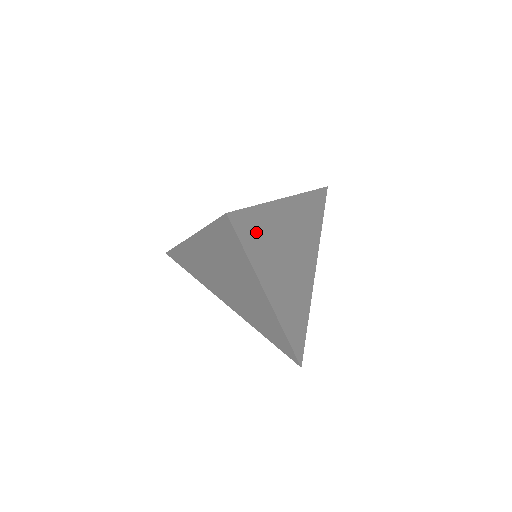
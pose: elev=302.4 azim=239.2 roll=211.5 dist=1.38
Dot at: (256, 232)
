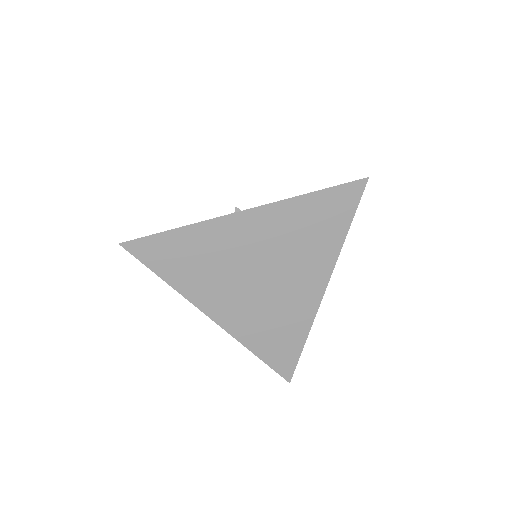
Dot at: occluded
